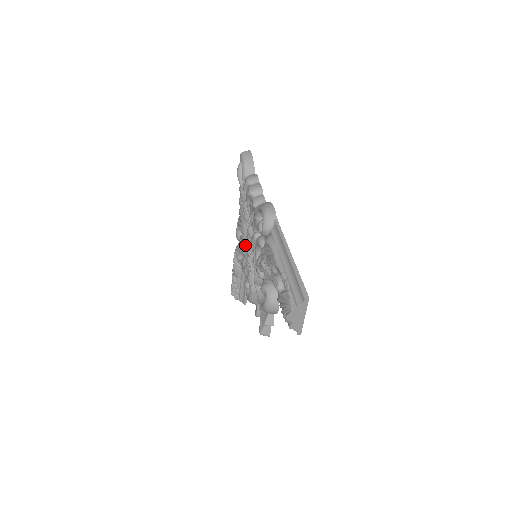
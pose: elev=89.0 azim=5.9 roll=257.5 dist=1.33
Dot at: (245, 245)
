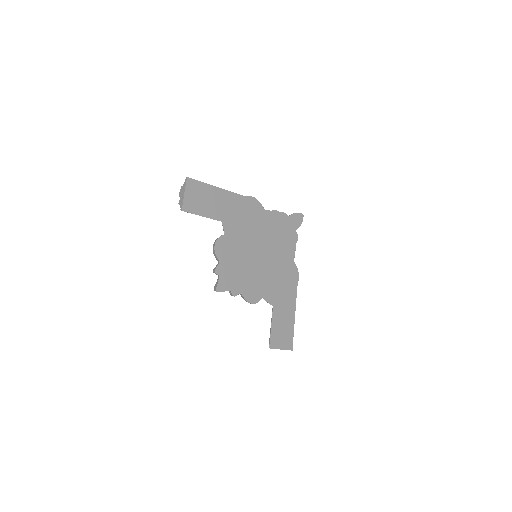
Dot at: occluded
